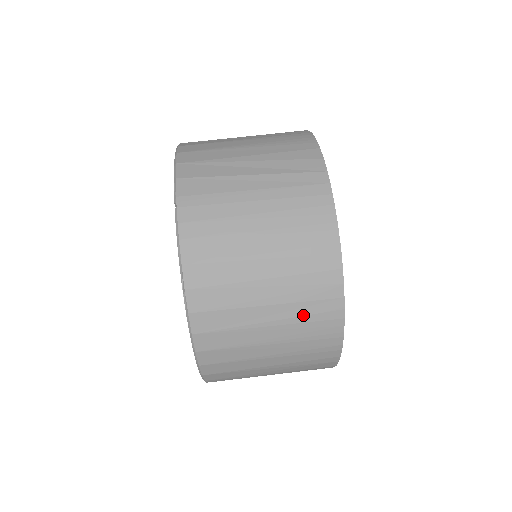
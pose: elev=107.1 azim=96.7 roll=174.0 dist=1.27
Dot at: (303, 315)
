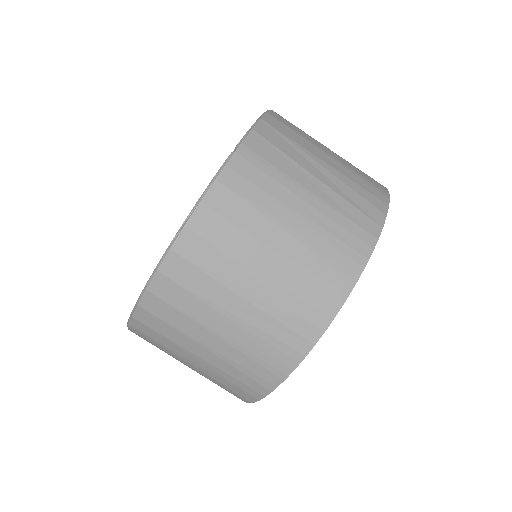
Dot at: (267, 332)
